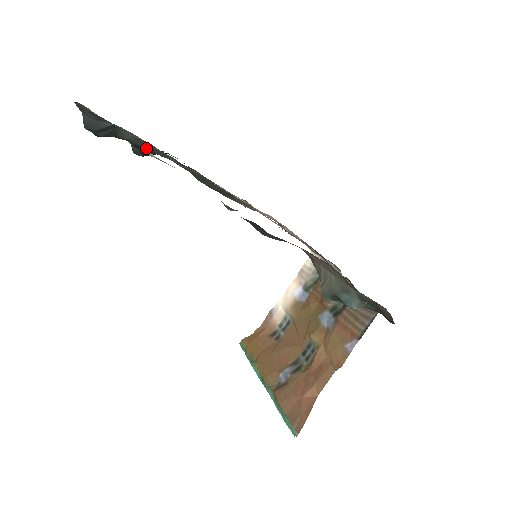
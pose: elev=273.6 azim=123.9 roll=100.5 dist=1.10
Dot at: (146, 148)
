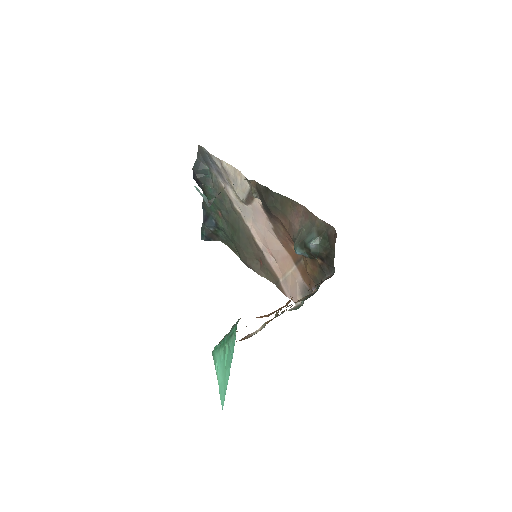
Dot at: (212, 217)
